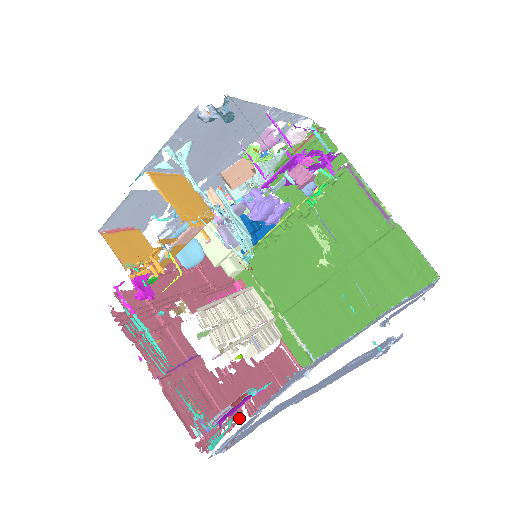
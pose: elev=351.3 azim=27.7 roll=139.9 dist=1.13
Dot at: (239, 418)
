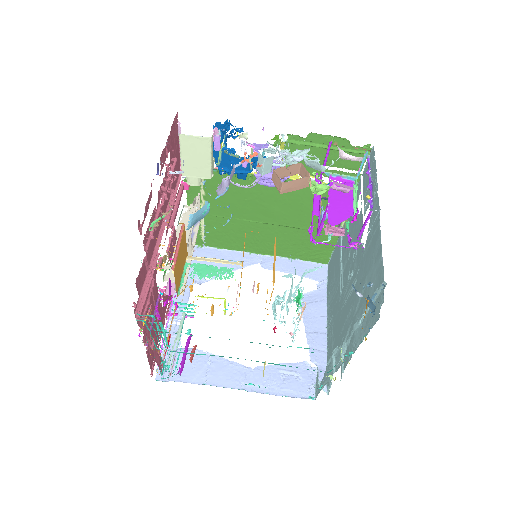
Dot at: (163, 326)
